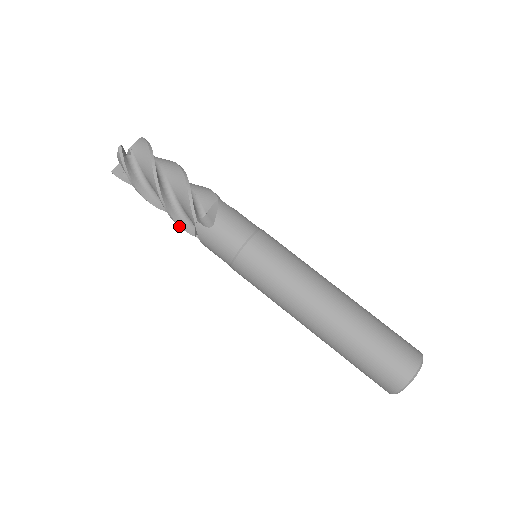
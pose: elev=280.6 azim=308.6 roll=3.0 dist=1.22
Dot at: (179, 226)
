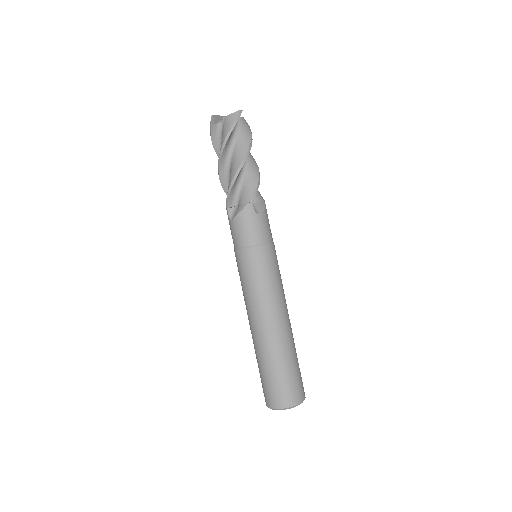
Dot at: (230, 192)
